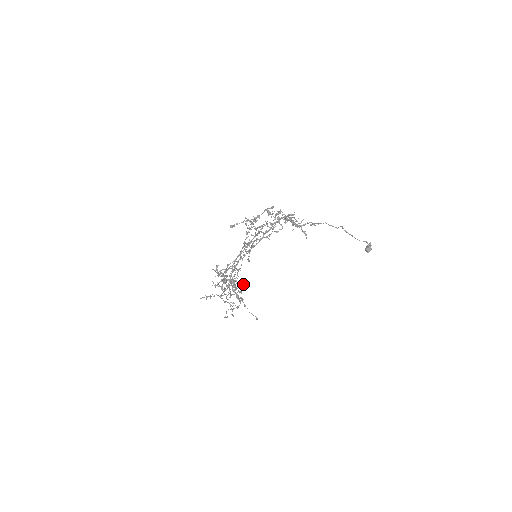
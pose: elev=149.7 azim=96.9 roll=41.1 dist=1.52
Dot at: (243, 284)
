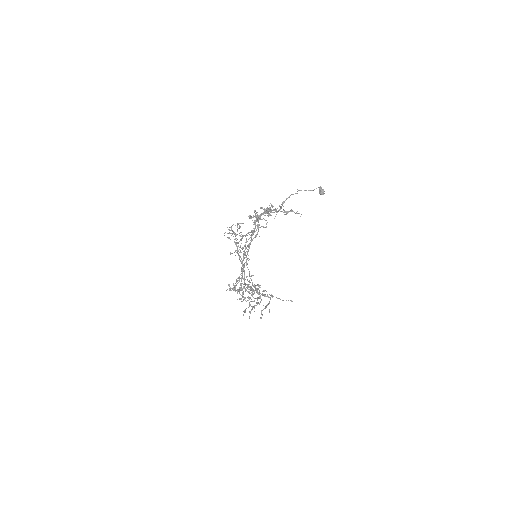
Dot at: occluded
